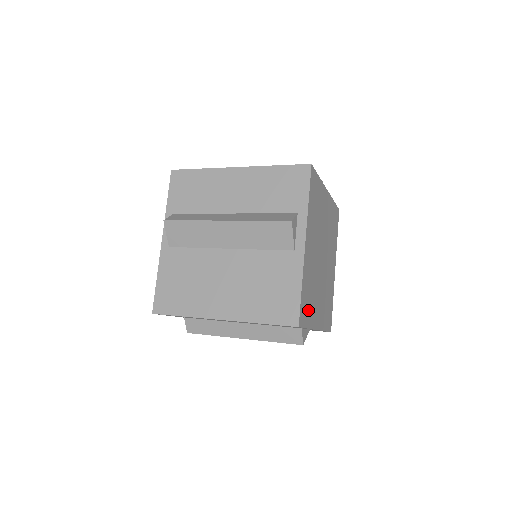
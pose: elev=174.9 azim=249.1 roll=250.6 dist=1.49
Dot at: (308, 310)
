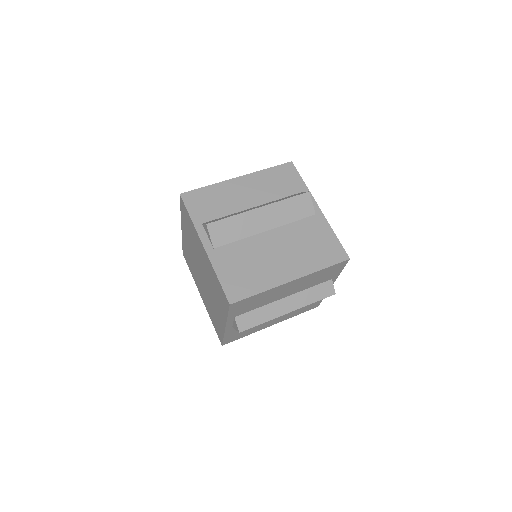
Dot at: occluded
